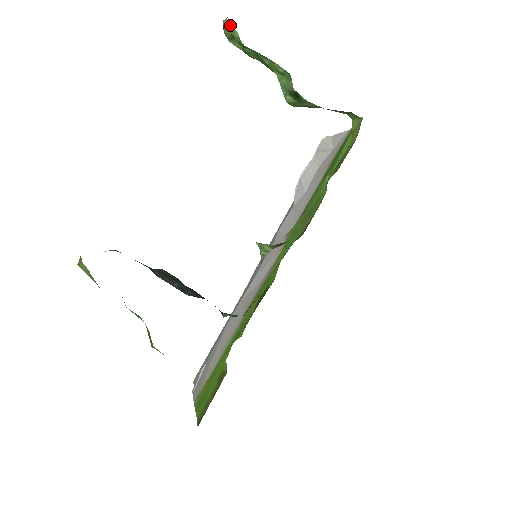
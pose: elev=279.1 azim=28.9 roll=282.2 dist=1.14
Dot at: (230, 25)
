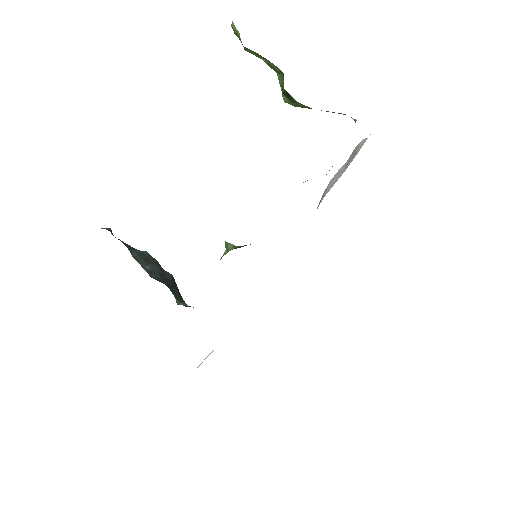
Dot at: occluded
